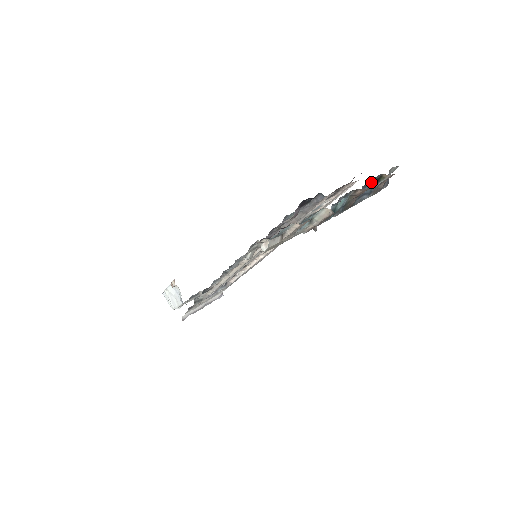
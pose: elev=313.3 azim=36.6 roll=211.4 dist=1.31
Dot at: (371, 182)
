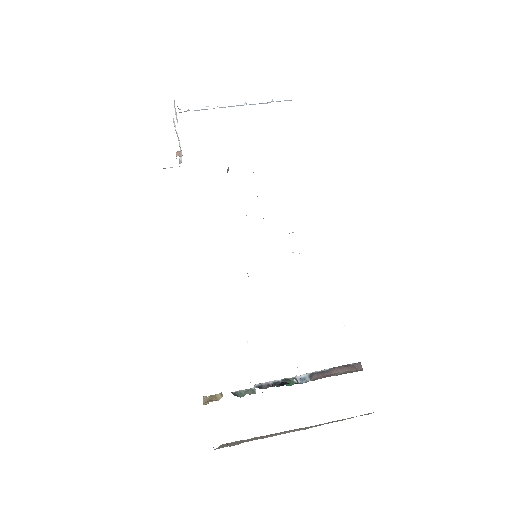
Dot at: occluded
